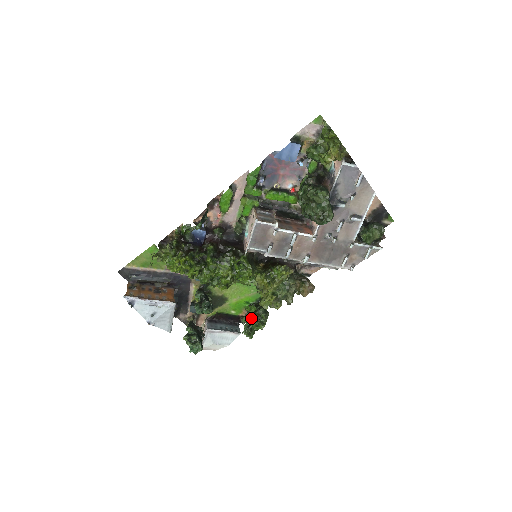
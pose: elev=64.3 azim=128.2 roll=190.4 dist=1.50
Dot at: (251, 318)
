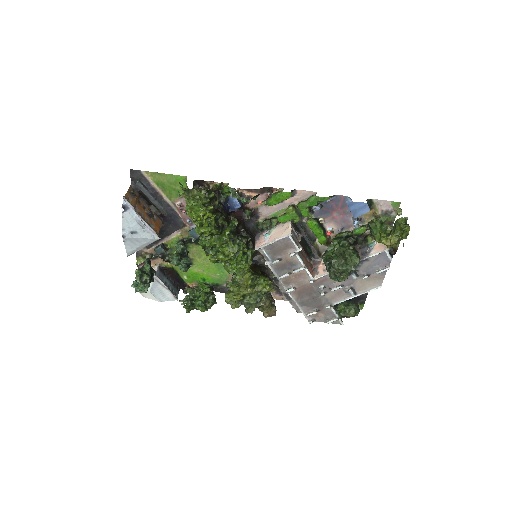
Dot at: (197, 295)
